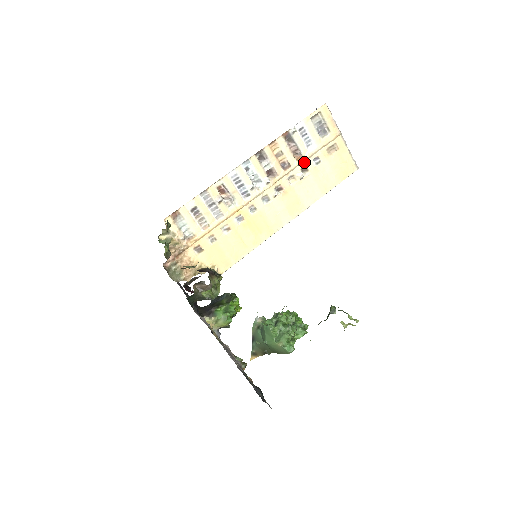
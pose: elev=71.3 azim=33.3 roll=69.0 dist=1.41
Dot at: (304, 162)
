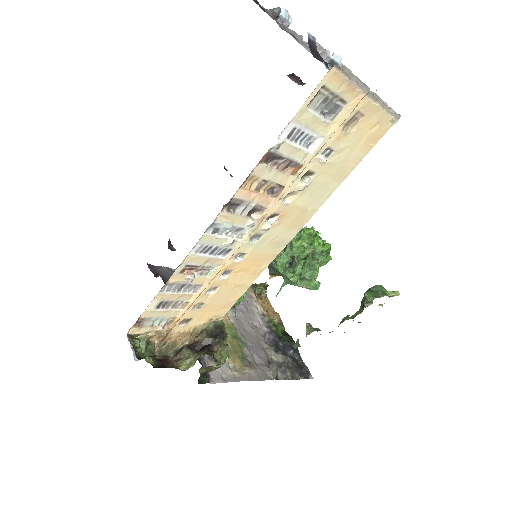
Dot at: (305, 168)
